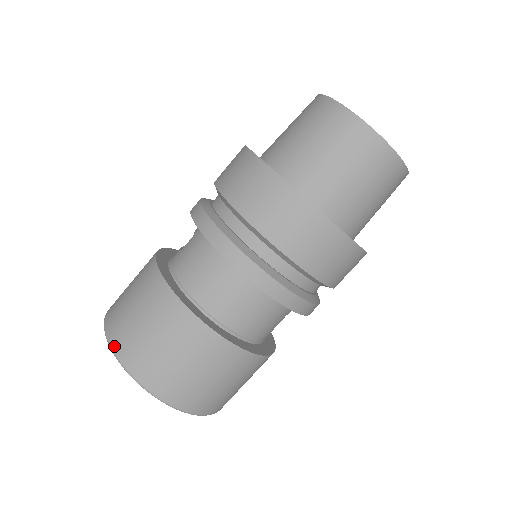
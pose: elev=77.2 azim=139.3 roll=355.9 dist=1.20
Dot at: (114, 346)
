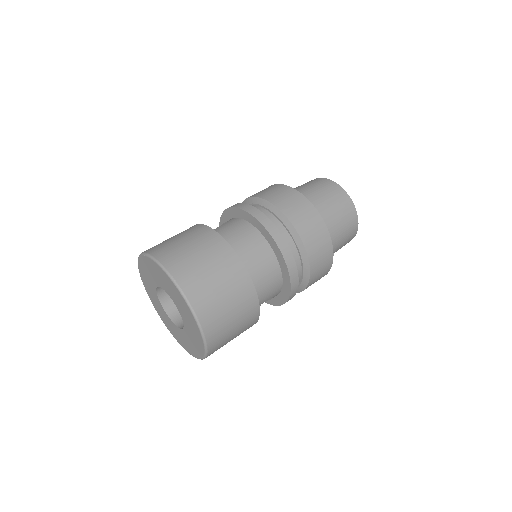
Dot at: (165, 263)
